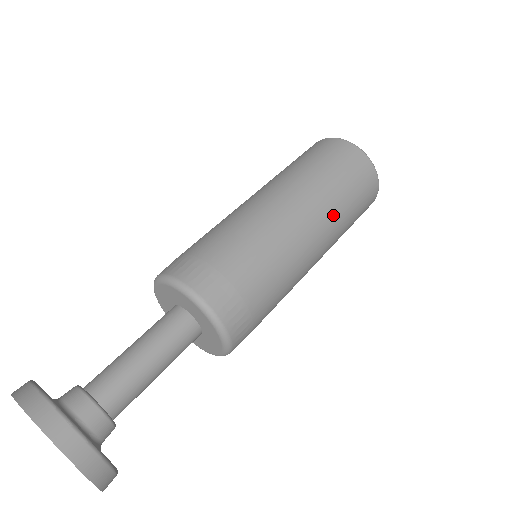
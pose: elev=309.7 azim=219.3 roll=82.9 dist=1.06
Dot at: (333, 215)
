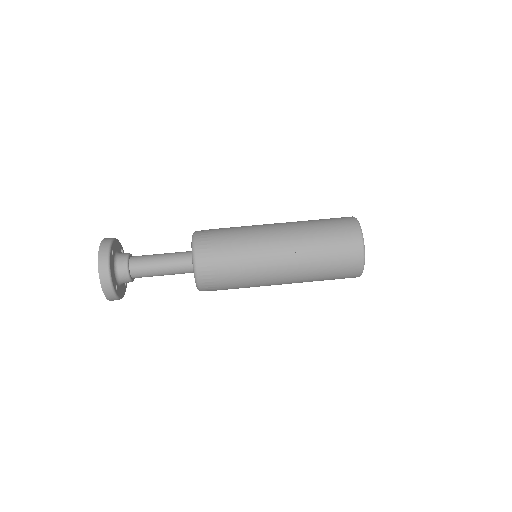
Dot at: occluded
